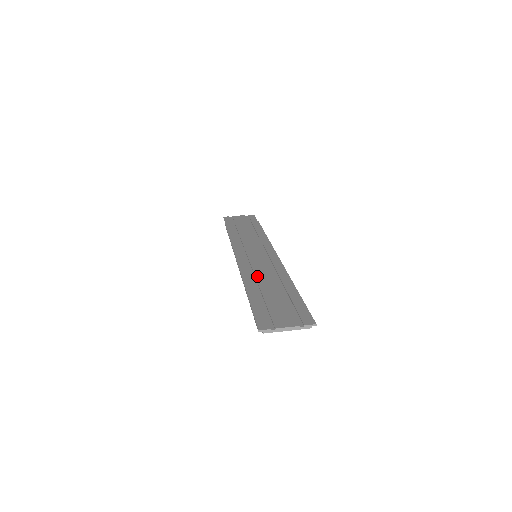
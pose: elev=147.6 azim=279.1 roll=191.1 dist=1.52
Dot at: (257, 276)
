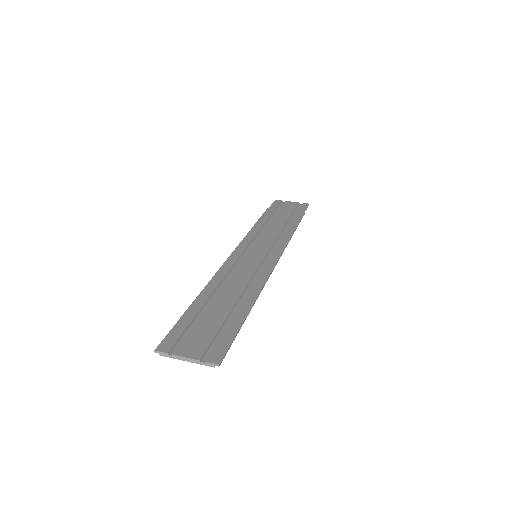
Dot at: (227, 282)
